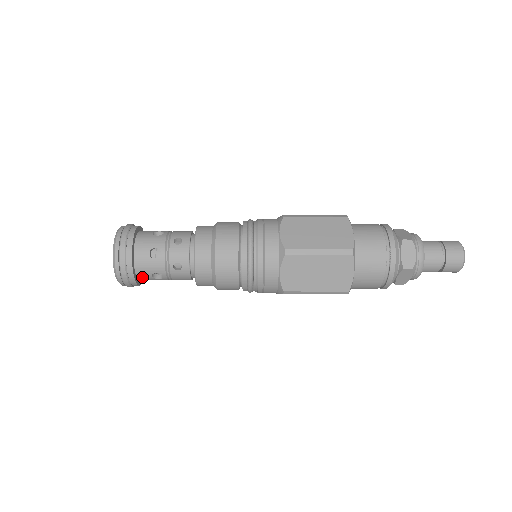
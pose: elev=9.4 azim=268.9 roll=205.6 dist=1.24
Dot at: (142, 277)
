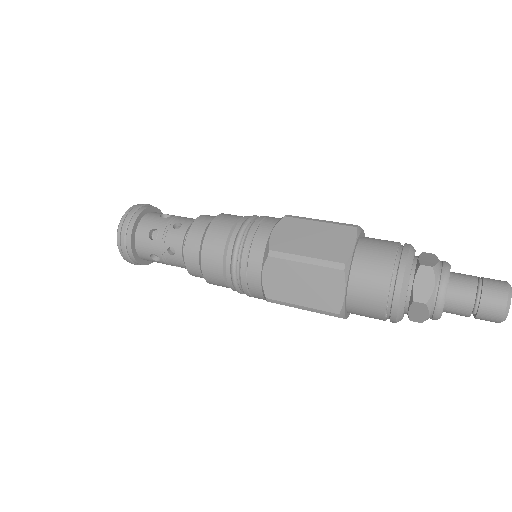
Dot at: occluded
